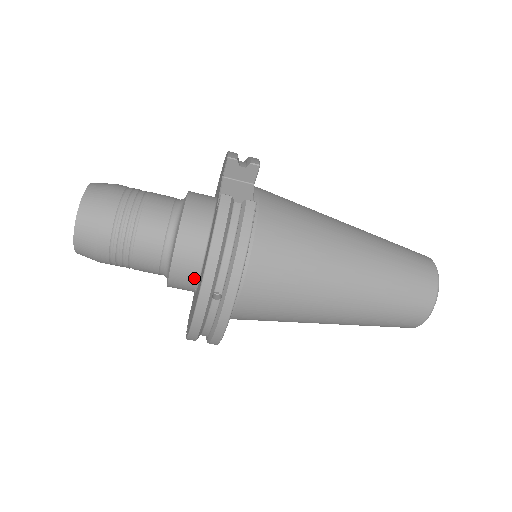
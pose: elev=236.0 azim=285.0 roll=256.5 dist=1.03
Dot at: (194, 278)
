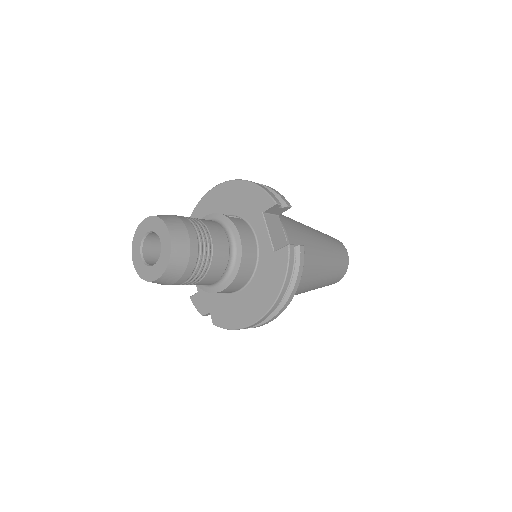
Dot at: (238, 289)
